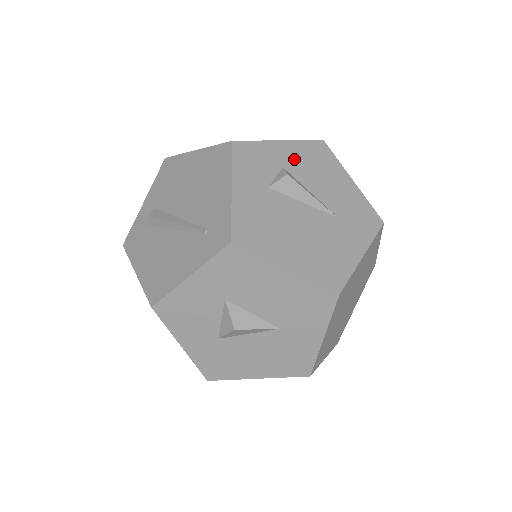
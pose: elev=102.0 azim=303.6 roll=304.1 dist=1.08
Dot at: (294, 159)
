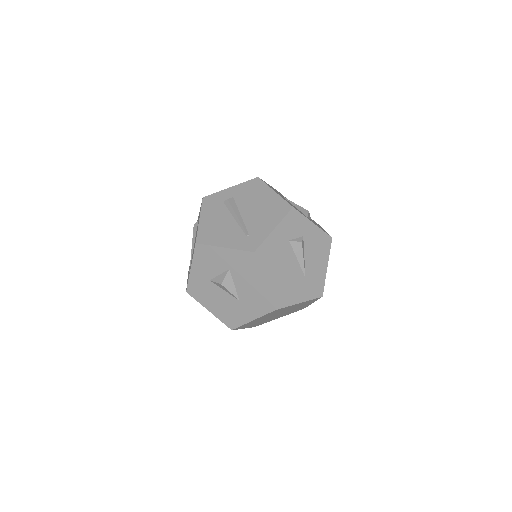
Dot at: (311, 236)
